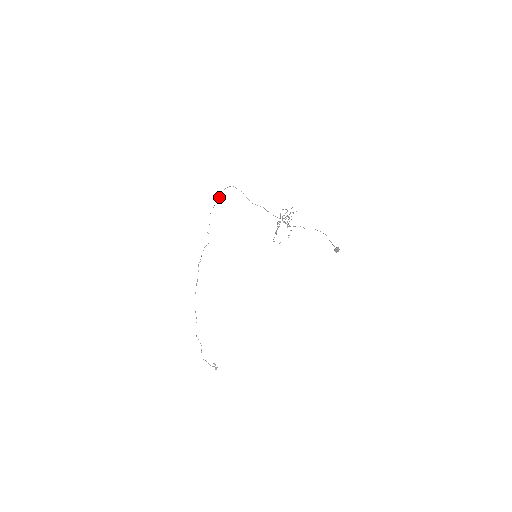
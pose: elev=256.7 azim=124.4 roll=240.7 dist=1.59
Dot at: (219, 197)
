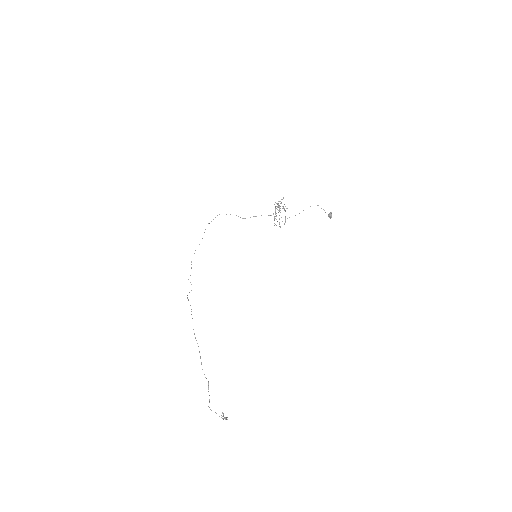
Dot at: occluded
